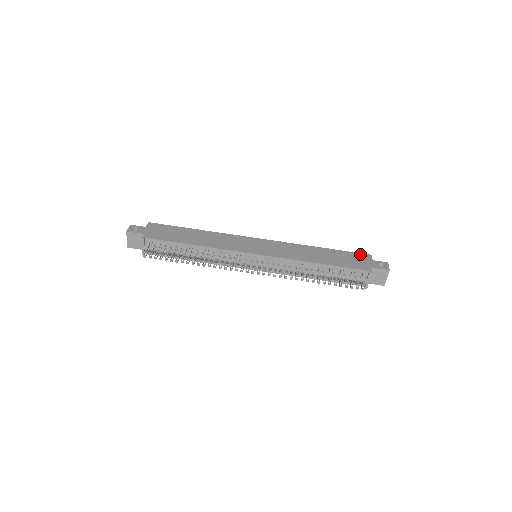
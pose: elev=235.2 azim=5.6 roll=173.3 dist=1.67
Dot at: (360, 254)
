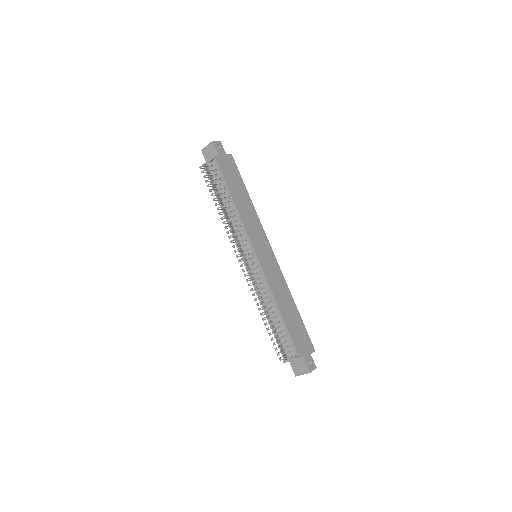
Dot at: (310, 341)
